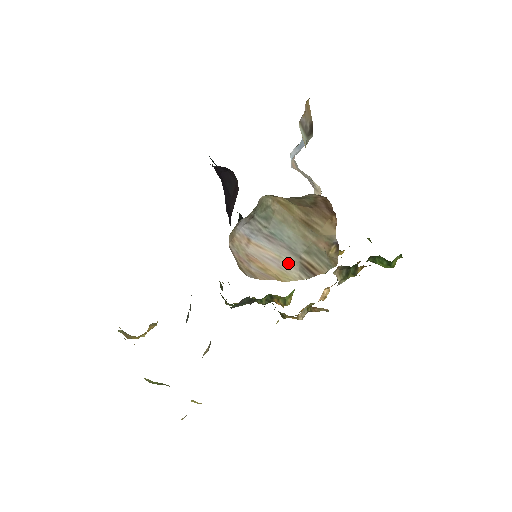
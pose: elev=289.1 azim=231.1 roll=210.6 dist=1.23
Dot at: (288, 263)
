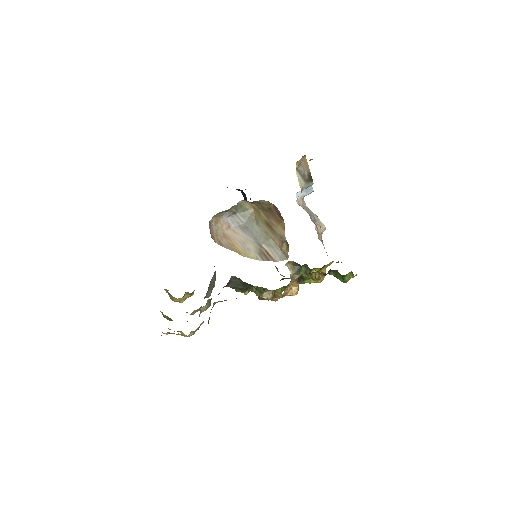
Dot at: (251, 247)
